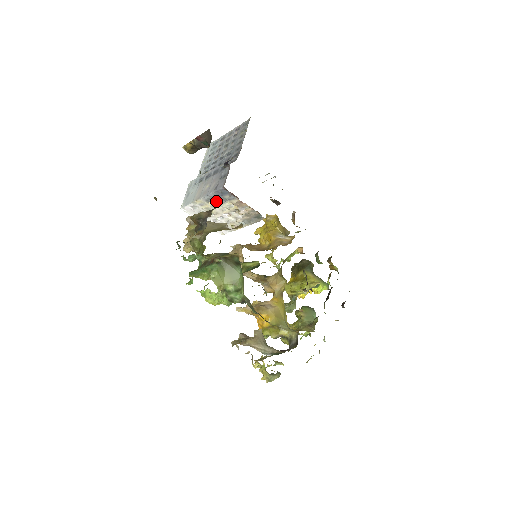
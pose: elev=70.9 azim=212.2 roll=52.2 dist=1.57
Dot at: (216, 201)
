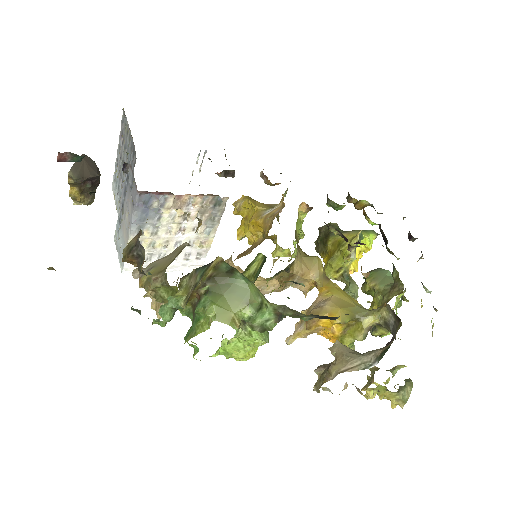
Dot at: (149, 223)
